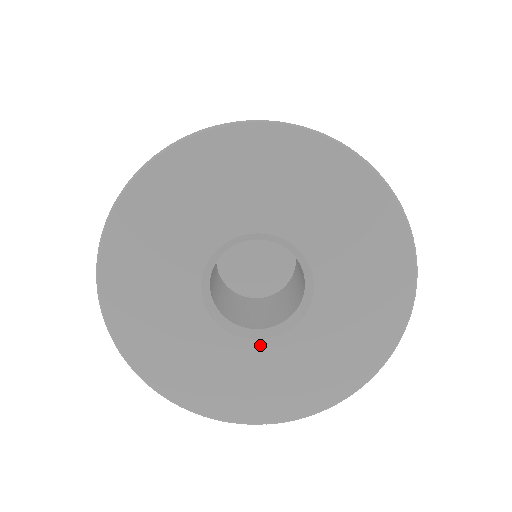
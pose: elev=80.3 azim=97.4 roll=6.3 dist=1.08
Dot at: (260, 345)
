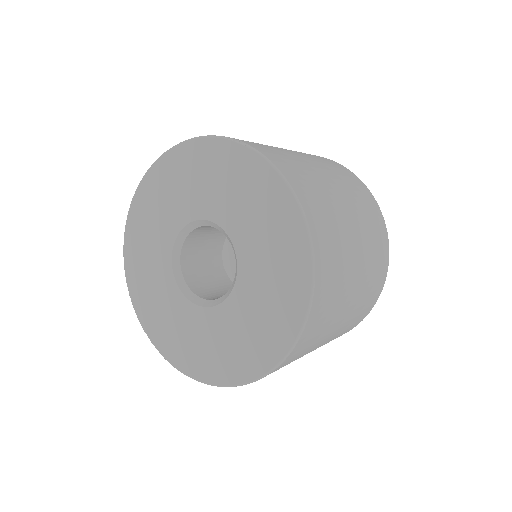
Dot at: (184, 300)
